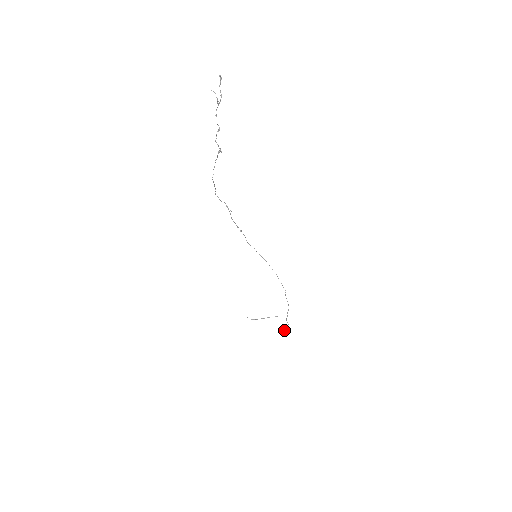
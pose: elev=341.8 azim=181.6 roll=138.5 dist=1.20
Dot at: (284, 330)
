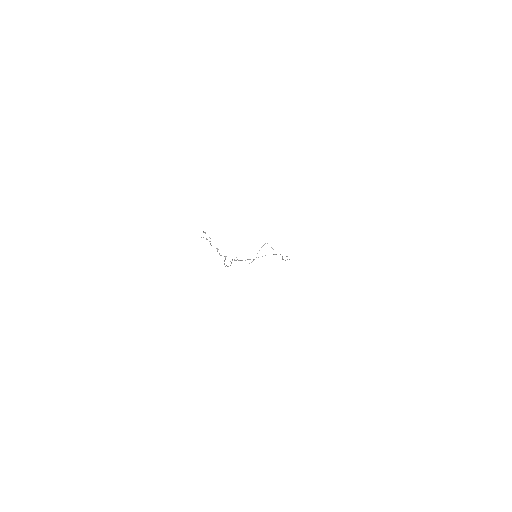
Dot at: occluded
